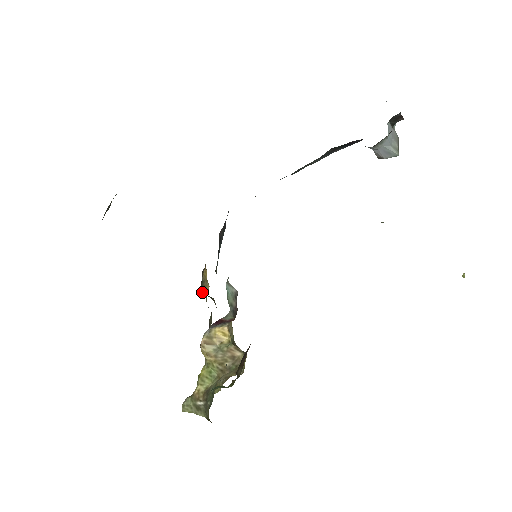
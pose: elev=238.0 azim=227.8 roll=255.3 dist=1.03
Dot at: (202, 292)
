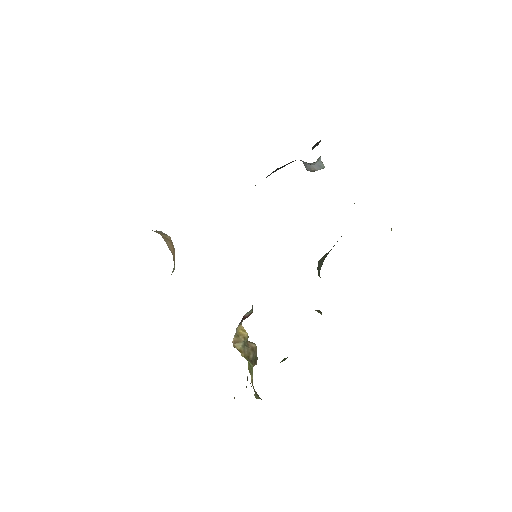
Dot at: occluded
